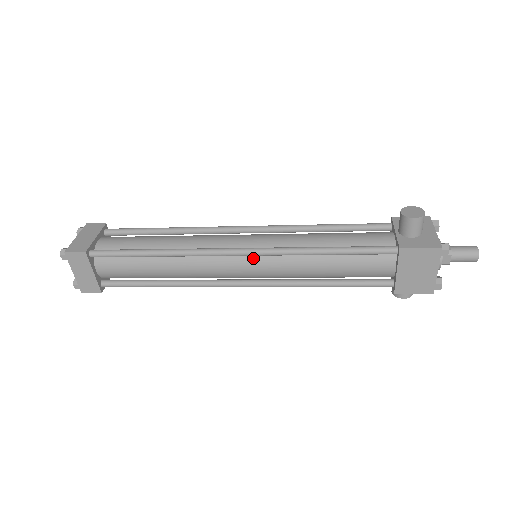
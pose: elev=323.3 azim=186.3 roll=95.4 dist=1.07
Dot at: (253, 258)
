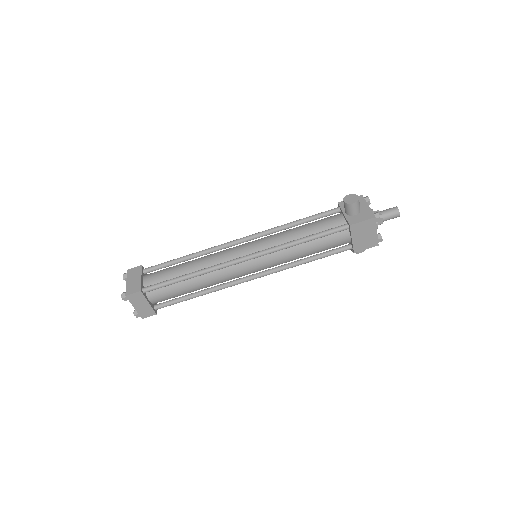
Dot at: (256, 259)
